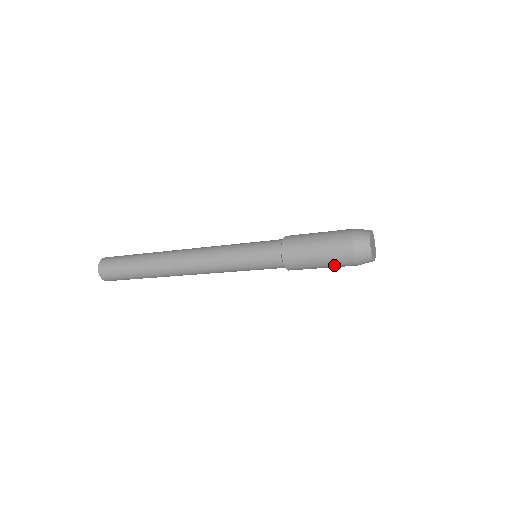
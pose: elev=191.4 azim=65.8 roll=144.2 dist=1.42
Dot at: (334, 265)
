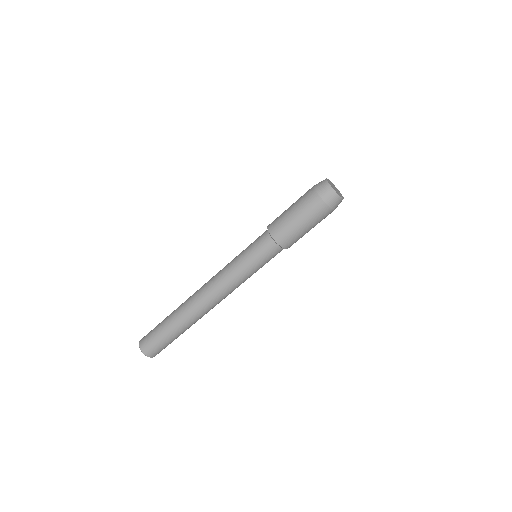
Dot at: (318, 222)
